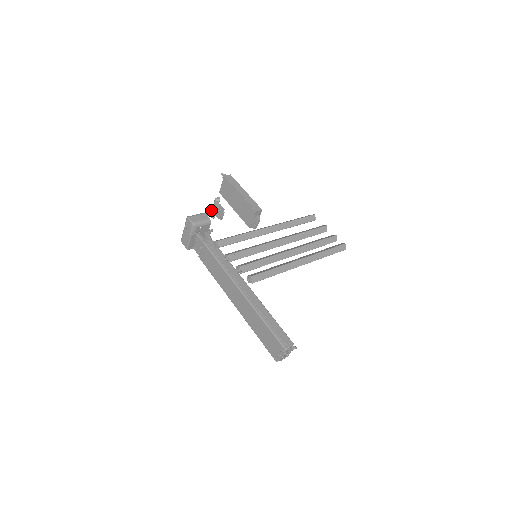
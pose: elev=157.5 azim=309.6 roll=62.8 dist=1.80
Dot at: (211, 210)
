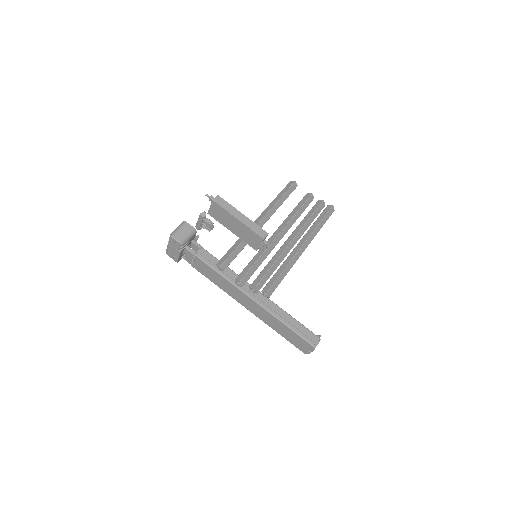
Dot at: (196, 223)
